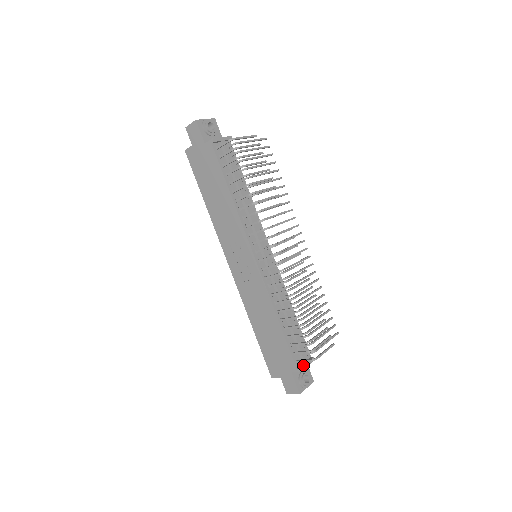
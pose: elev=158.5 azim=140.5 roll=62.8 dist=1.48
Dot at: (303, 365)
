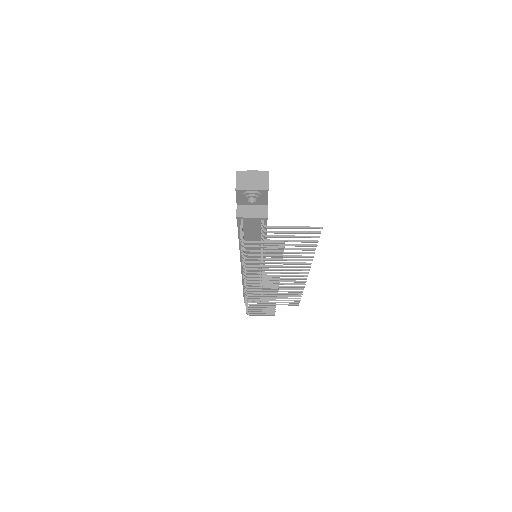
Dot at: occluded
